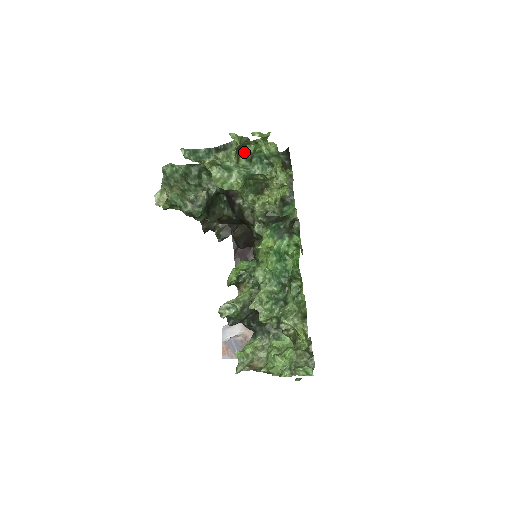
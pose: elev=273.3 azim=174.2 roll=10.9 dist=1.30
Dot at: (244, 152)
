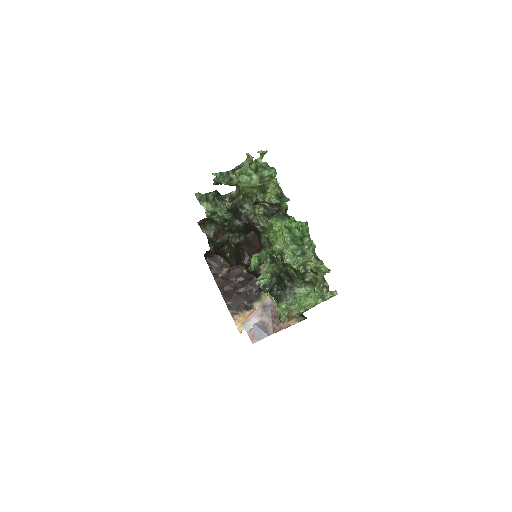
Dot at: occluded
